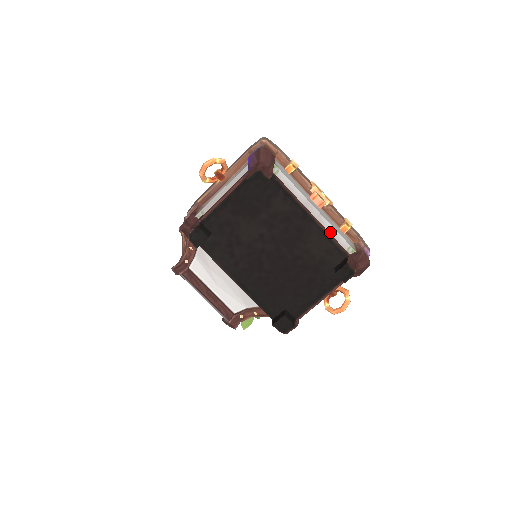
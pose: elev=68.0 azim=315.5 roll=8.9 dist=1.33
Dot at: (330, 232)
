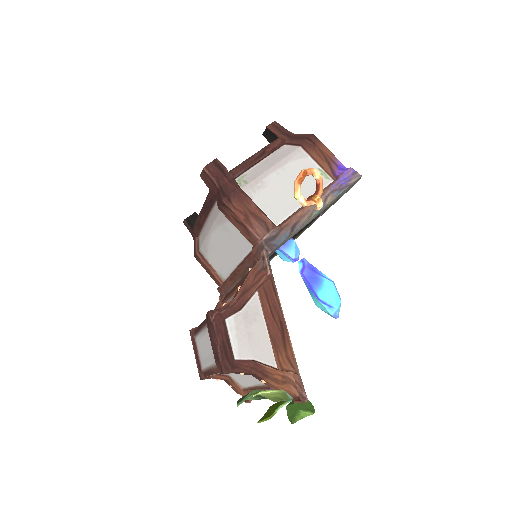
Dot at: occluded
